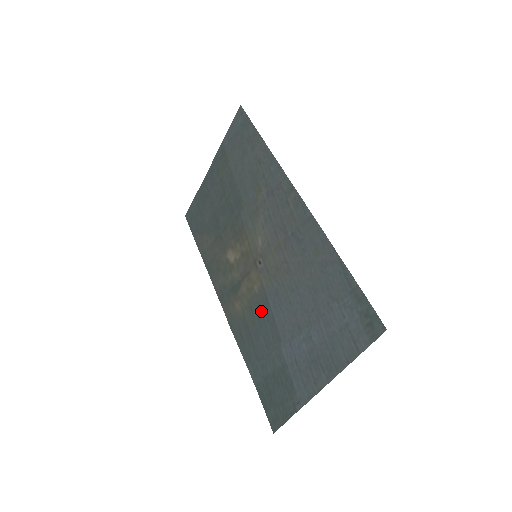
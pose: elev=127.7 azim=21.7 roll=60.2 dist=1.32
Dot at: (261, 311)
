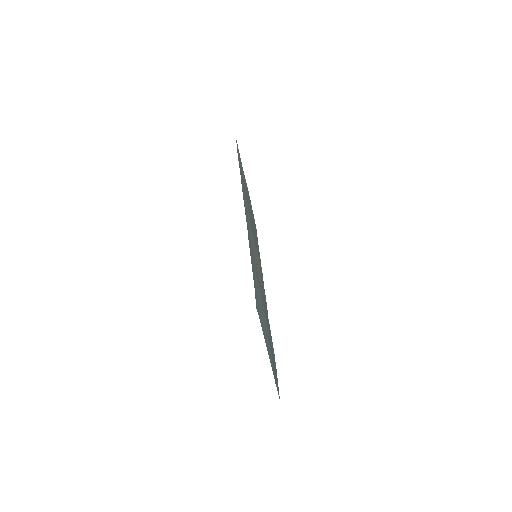
Dot at: (263, 301)
